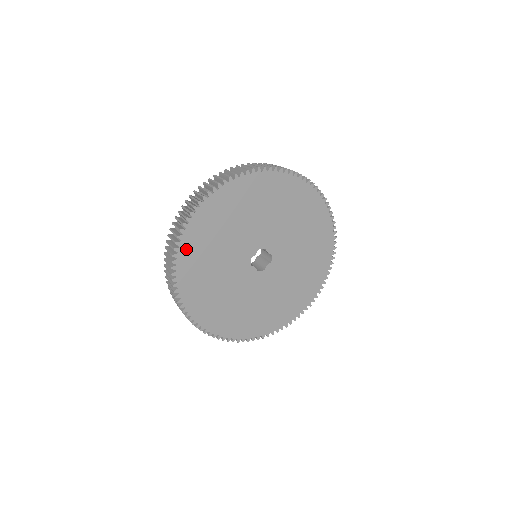
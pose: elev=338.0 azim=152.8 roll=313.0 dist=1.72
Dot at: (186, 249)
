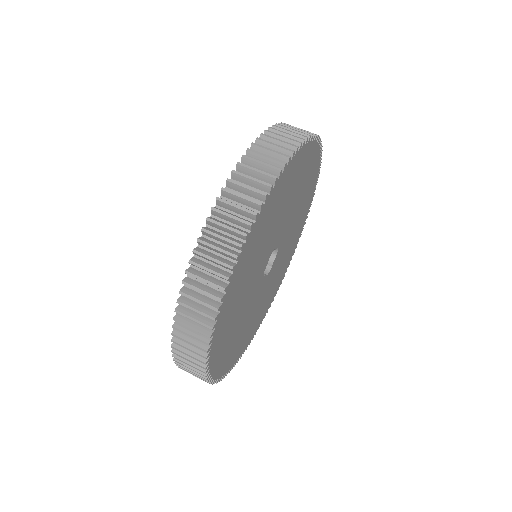
Dot at: (217, 336)
